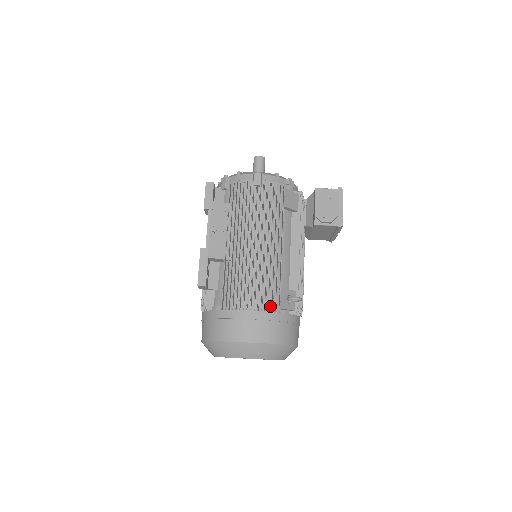
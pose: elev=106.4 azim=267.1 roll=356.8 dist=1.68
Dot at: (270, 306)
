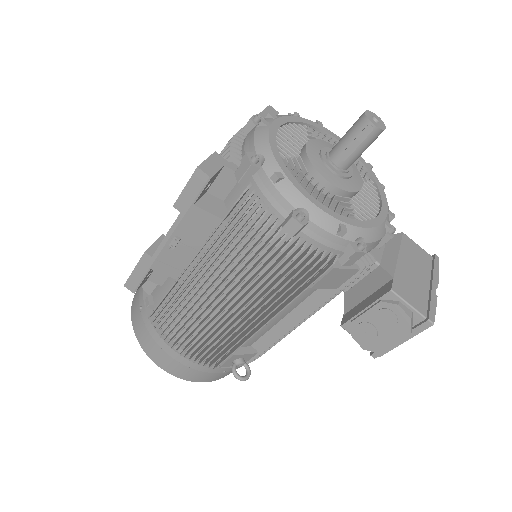
Dot at: occluded
